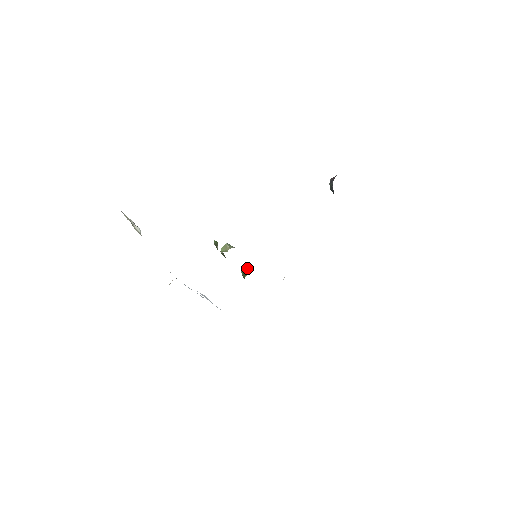
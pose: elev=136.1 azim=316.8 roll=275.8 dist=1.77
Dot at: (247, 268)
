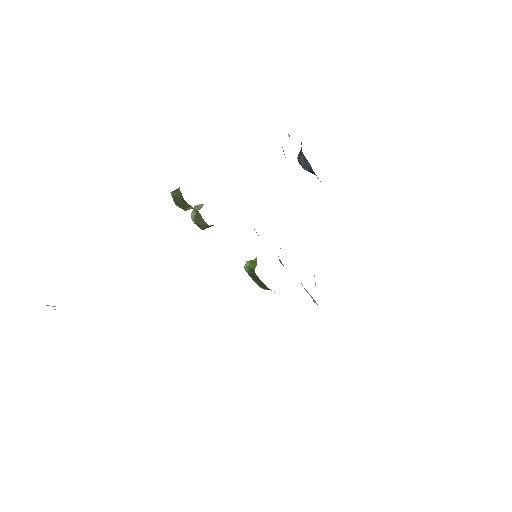
Dot at: (251, 260)
